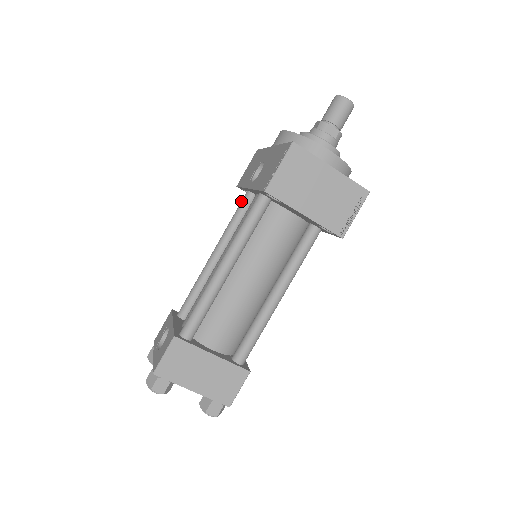
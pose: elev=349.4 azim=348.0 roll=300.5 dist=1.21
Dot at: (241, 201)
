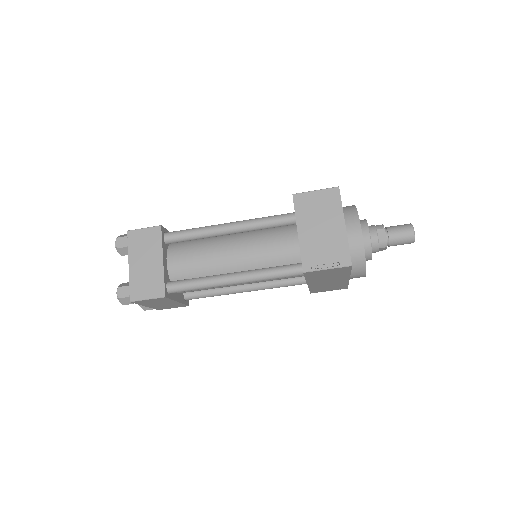
Dot at: occluded
